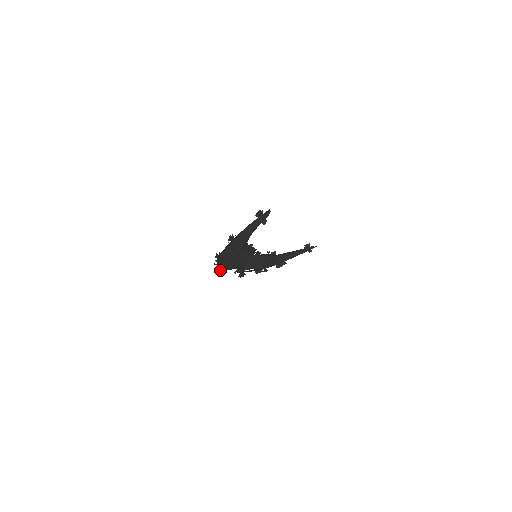
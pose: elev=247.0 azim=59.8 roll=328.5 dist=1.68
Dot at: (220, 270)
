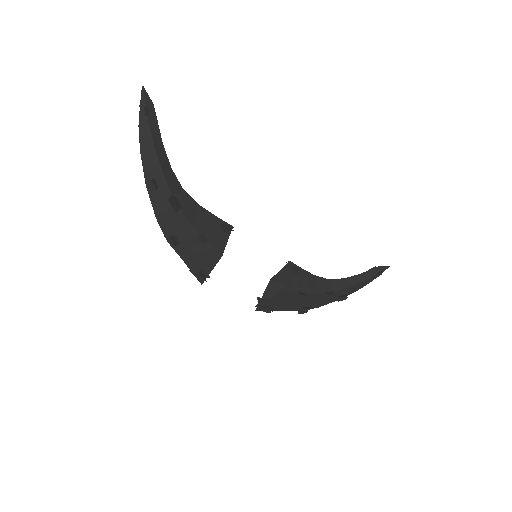
Dot at: (201, 278)
